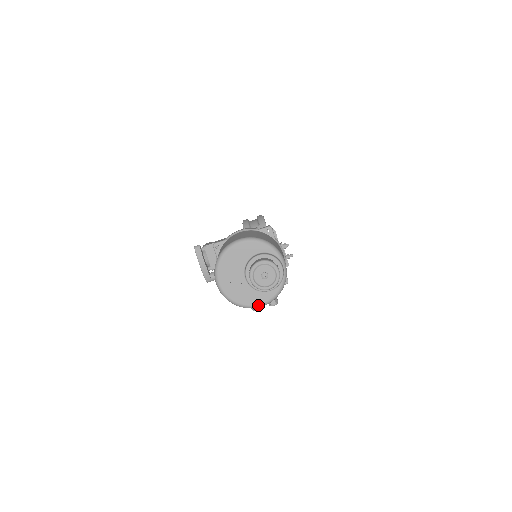
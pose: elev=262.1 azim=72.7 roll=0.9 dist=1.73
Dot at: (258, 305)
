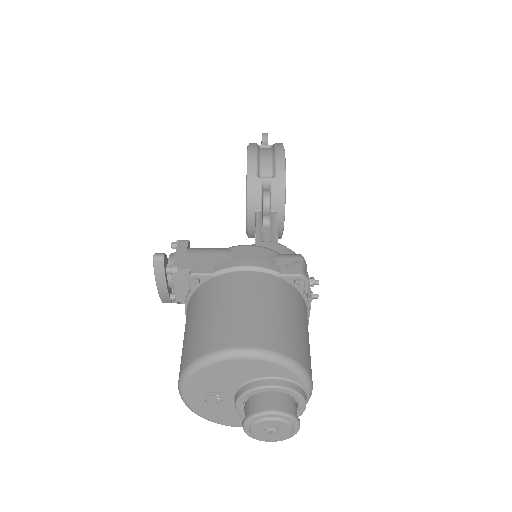
Dot at: occluded
